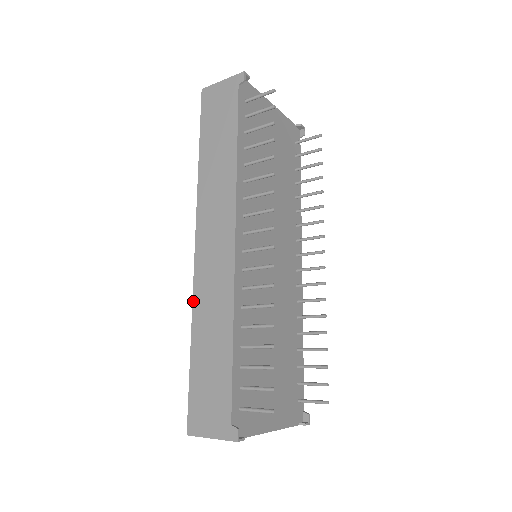
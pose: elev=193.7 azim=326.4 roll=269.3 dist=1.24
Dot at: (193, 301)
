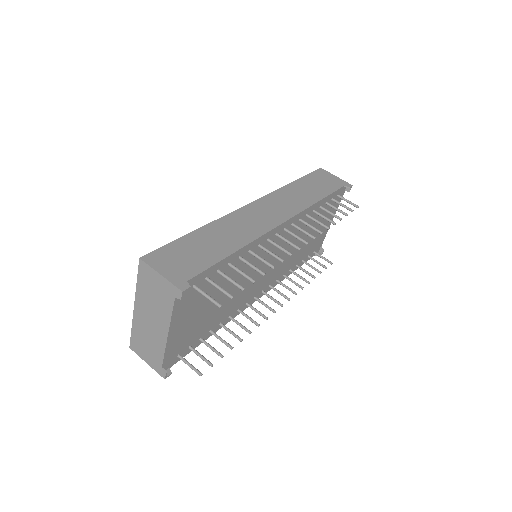
Dot at: (223, 217)
